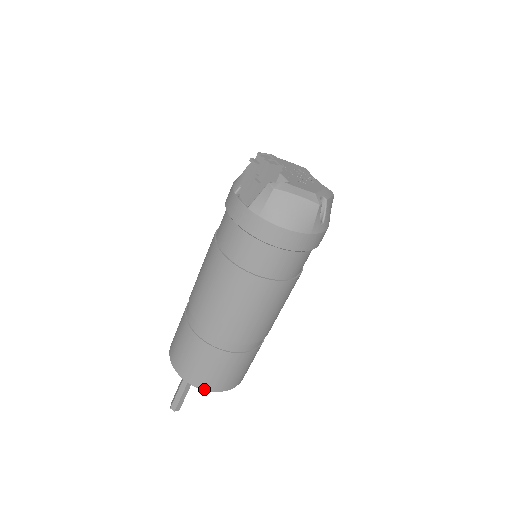
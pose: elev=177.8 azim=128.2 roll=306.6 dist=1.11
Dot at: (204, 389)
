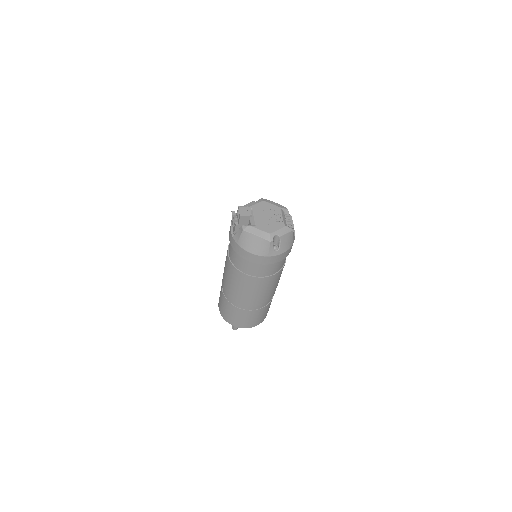
Dot at: occluded
